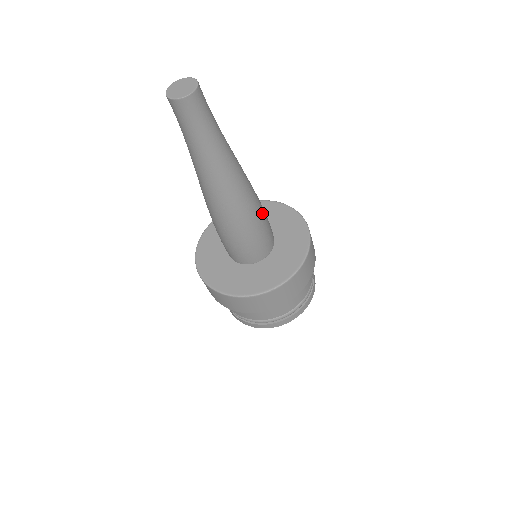
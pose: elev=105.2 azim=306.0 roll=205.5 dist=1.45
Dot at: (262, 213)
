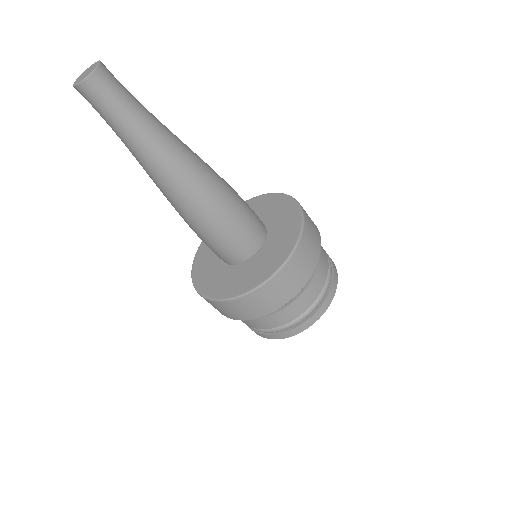
Dot at: (235, 193)
